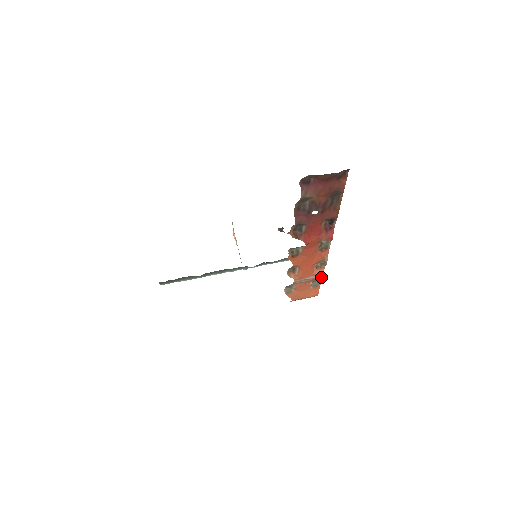
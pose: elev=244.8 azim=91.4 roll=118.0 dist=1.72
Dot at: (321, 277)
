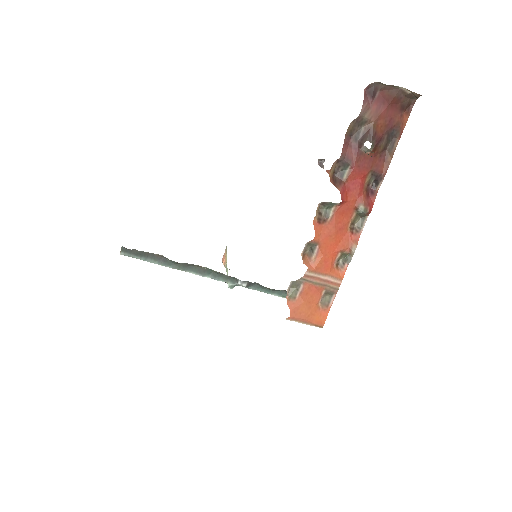
Dot at: (338, 286)
